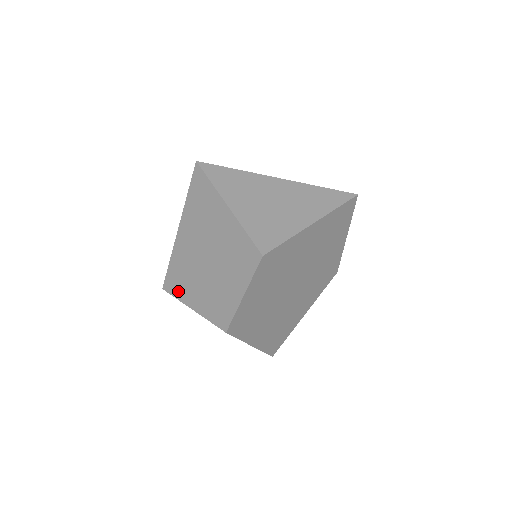
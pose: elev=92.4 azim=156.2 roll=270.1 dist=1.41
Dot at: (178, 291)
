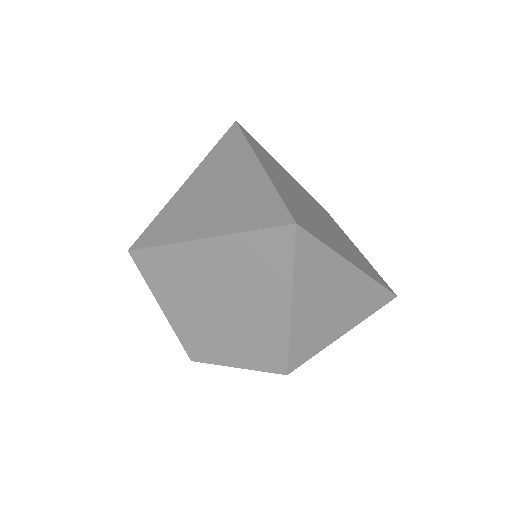
Dot at: (153, 279)
